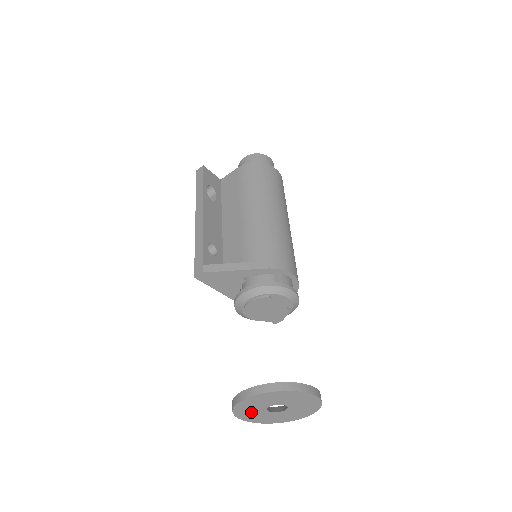
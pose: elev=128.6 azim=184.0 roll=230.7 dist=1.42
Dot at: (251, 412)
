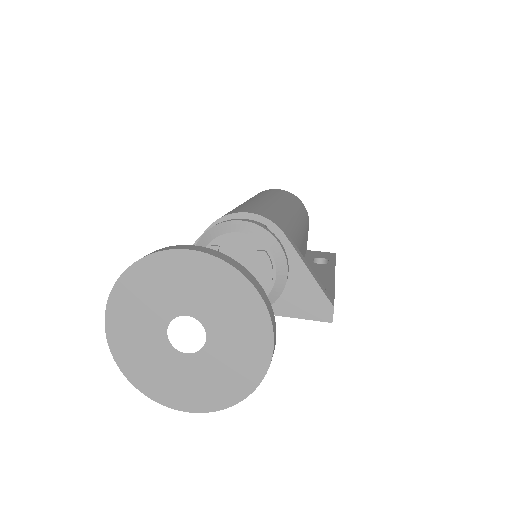
Dot at: (164, 373)
